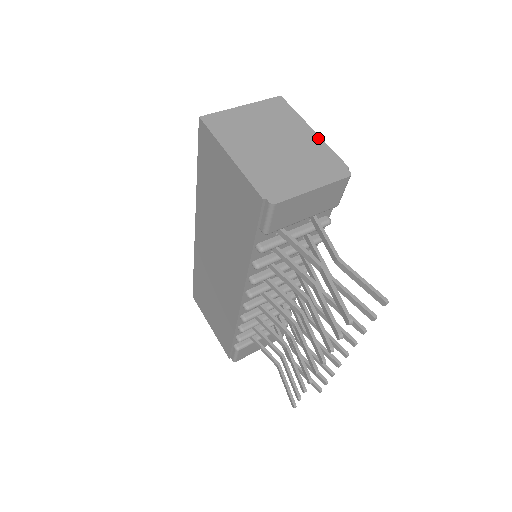
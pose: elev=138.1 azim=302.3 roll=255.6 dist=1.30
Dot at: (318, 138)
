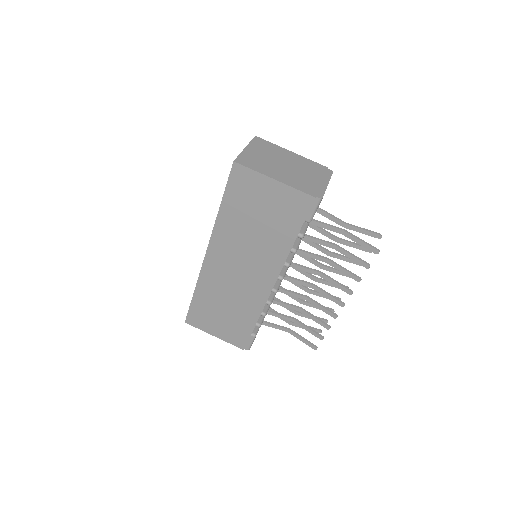
Dot at: (299, 156)
